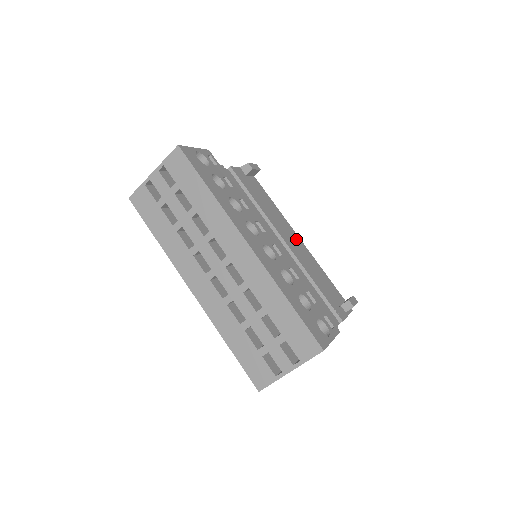
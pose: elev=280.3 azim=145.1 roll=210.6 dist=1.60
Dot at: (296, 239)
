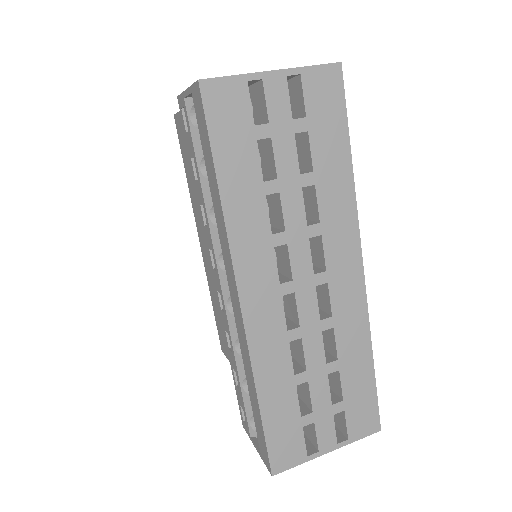
Dot at: occluded
